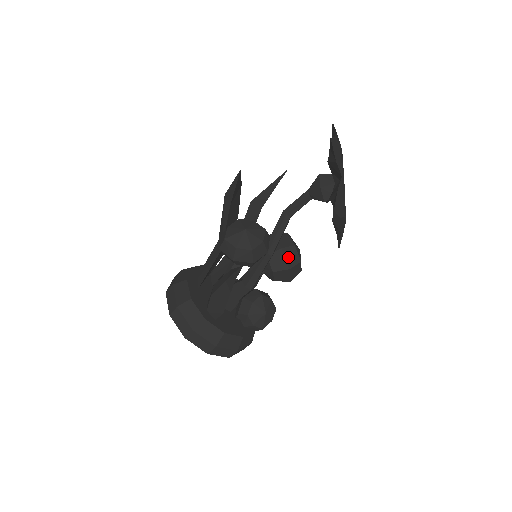
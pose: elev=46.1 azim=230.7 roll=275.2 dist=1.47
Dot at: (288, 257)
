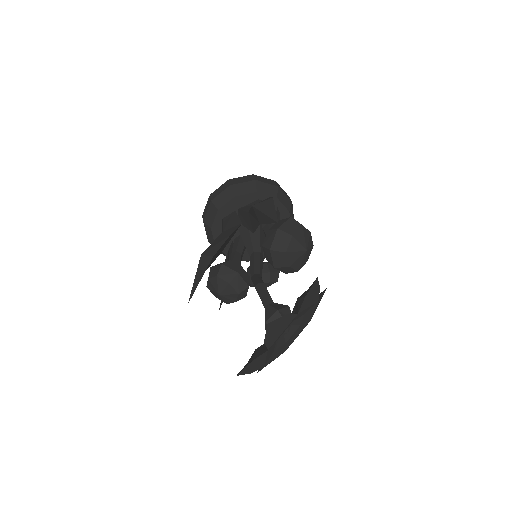
Dot at: (283, 271)
